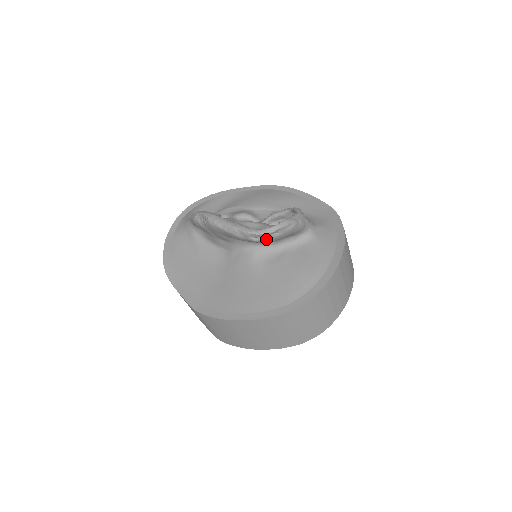
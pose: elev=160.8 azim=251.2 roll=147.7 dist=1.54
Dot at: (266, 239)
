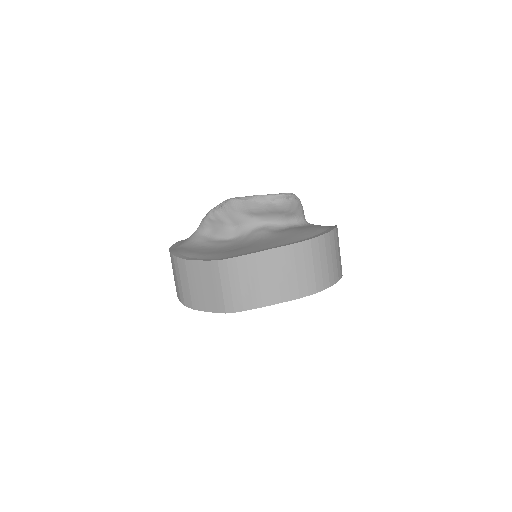
Dot at: (282, 202)
